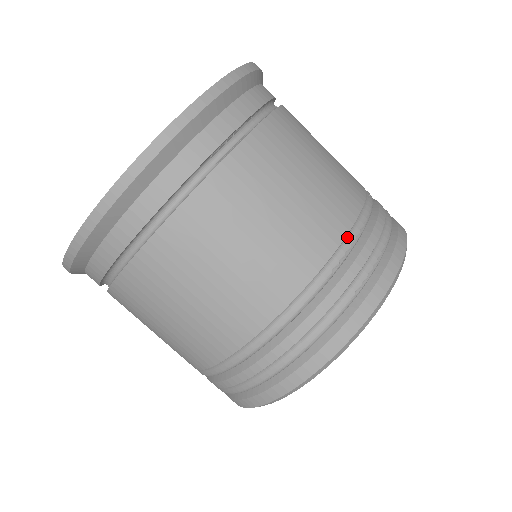
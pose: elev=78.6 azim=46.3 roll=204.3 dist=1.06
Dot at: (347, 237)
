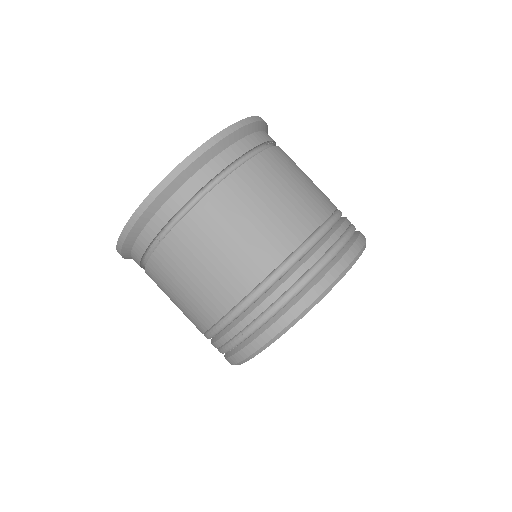
Dot at: (337, 209)
